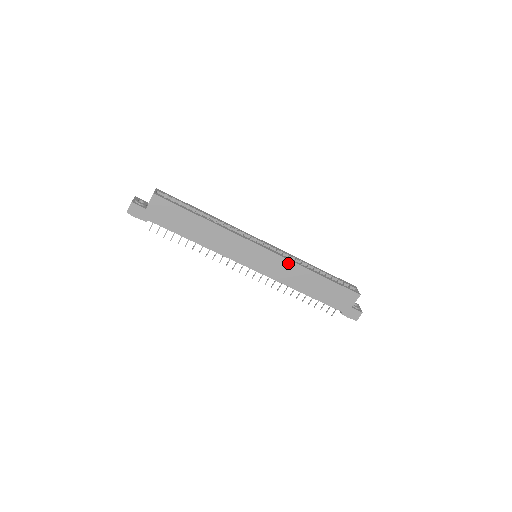
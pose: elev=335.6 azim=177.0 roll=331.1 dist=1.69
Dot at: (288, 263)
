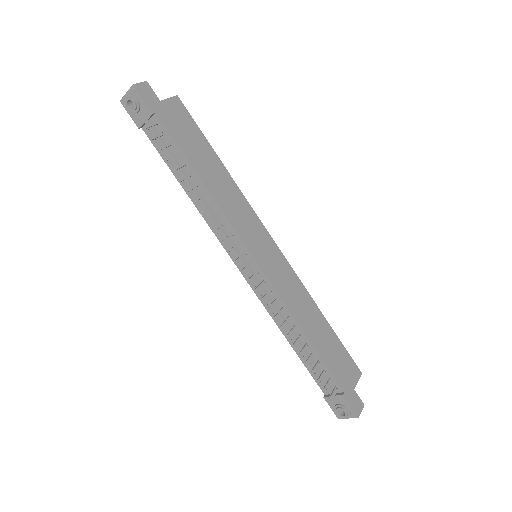
Dot at: (296, 280)
